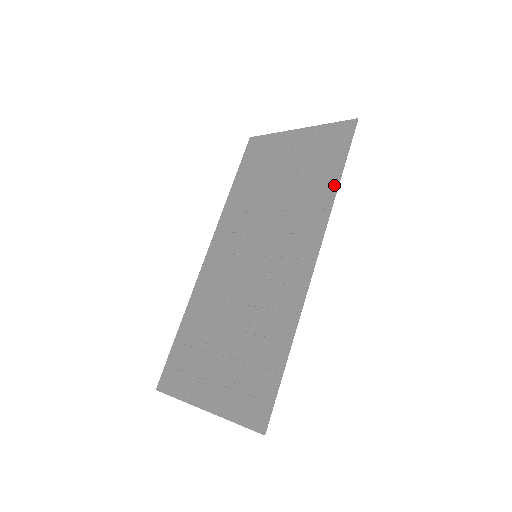
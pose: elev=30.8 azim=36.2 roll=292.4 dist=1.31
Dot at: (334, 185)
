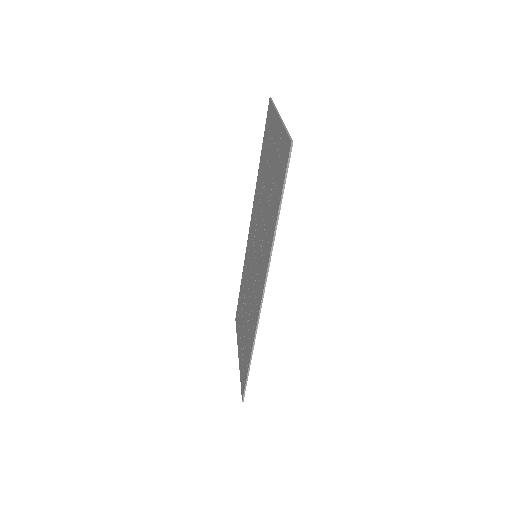
Dot at: (274, 224)
